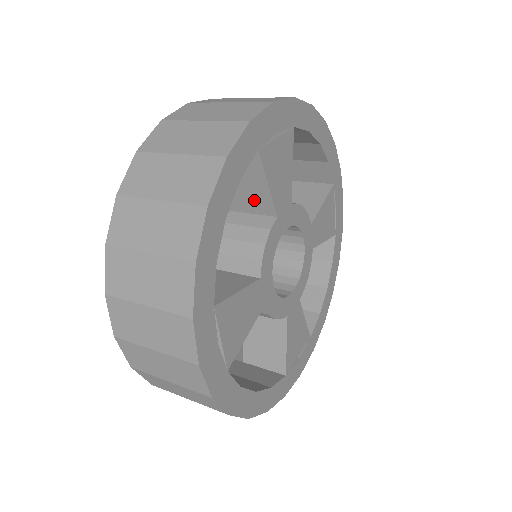
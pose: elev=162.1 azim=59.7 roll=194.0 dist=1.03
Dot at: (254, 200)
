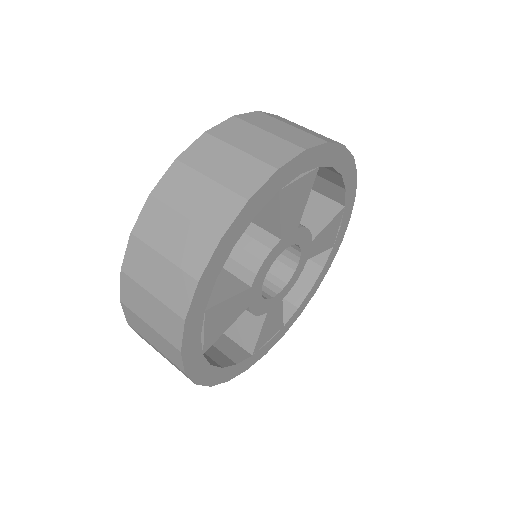
Dot at: (266, 220)
